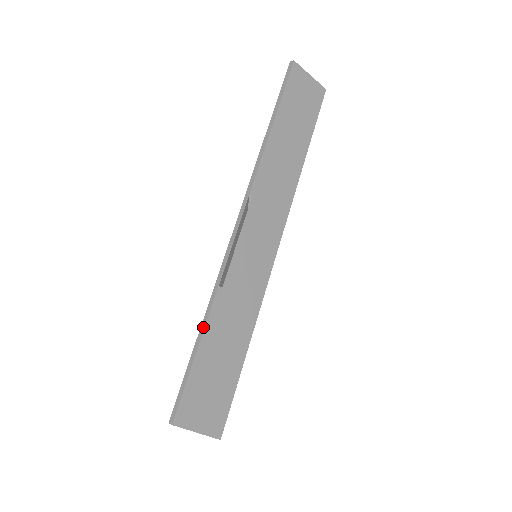
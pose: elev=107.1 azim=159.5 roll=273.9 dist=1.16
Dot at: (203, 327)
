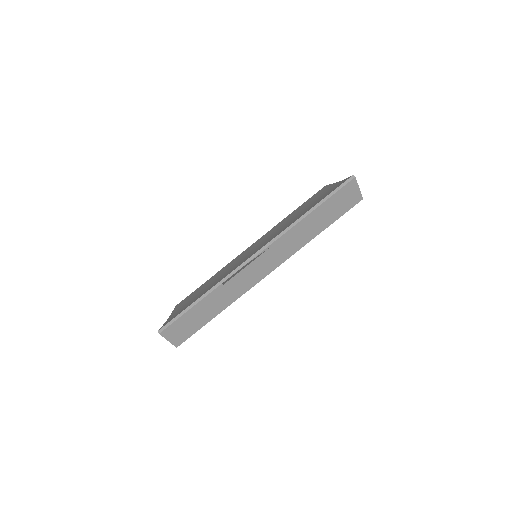
Dot at: (201, 298)
